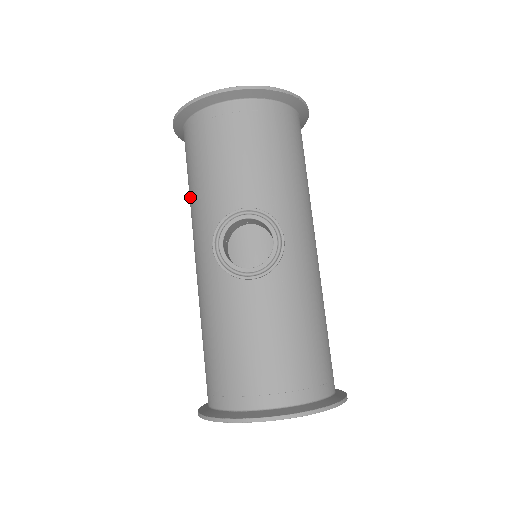
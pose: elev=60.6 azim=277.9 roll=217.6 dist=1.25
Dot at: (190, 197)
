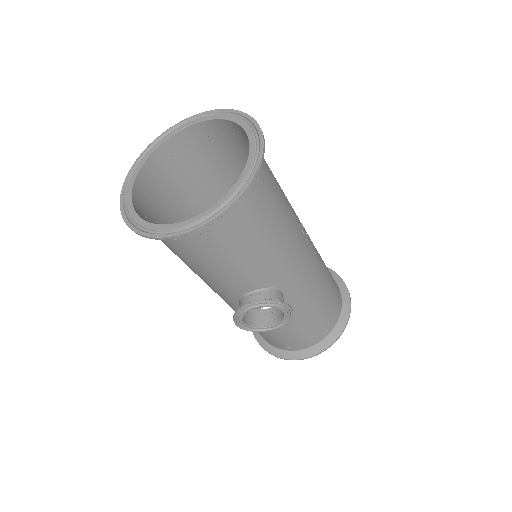
Dot at: occluded
